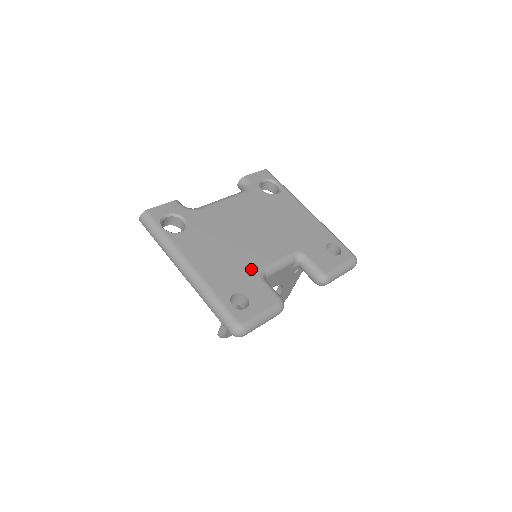
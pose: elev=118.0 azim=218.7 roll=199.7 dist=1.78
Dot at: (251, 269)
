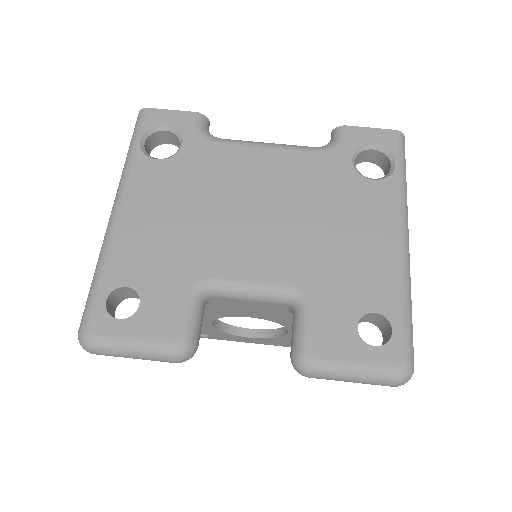
Dot at: (192, 268)
